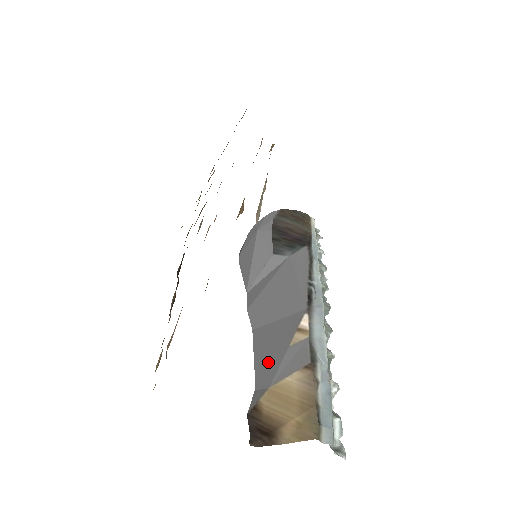
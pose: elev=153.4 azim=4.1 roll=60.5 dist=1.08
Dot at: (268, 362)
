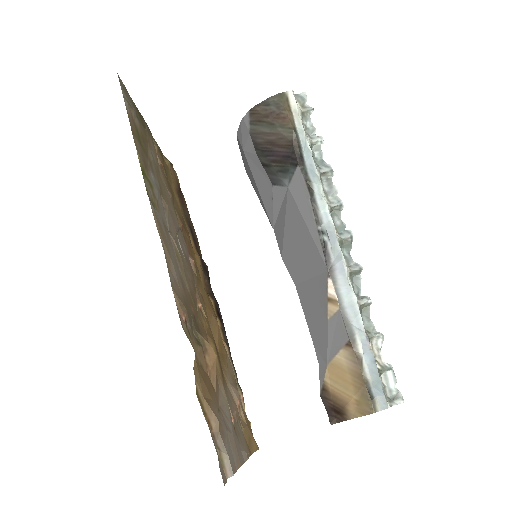
Dot at: (318, 334)
